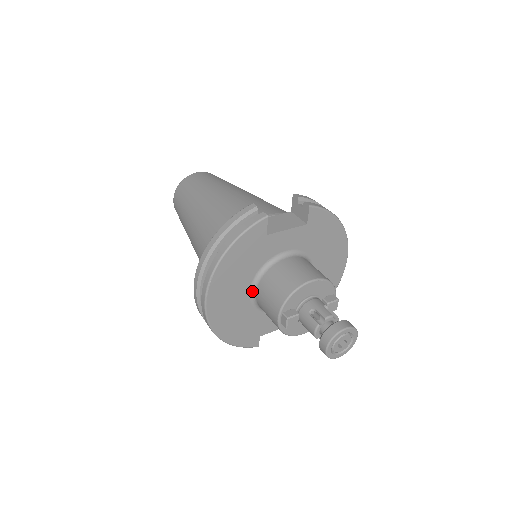
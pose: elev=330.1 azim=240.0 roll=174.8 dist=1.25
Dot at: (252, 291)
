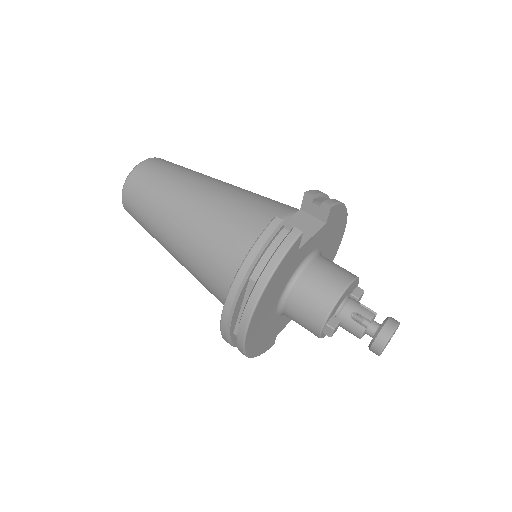
Dot at: (279, 304)
